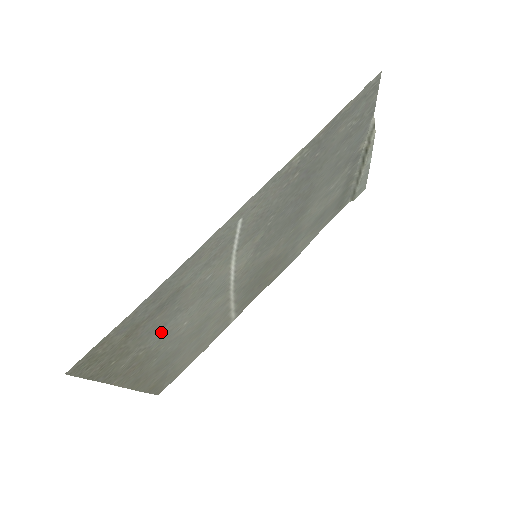
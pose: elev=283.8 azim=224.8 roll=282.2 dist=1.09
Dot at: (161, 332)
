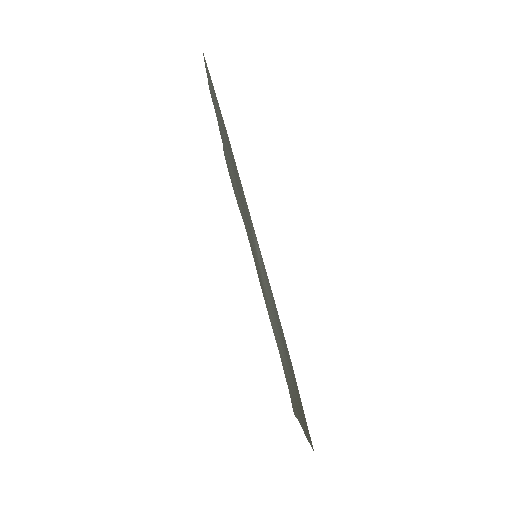
Dot at: (287, 366)
